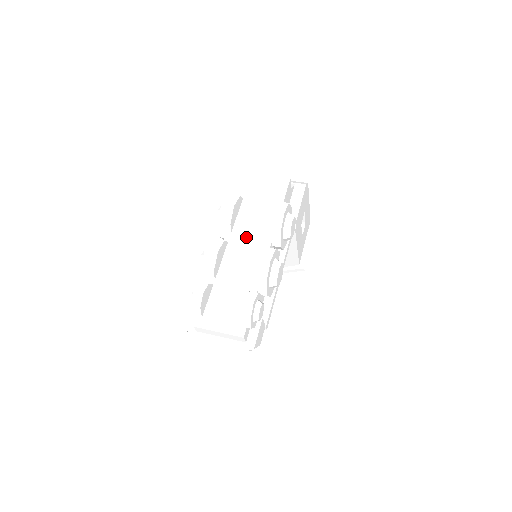
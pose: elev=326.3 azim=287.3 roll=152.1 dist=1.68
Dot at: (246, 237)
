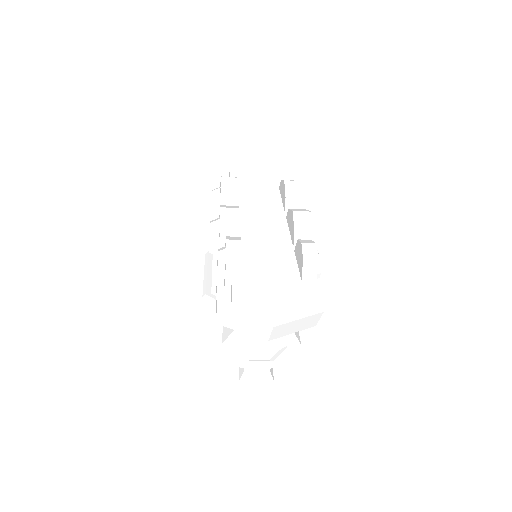
Dot at: (258, 211)
